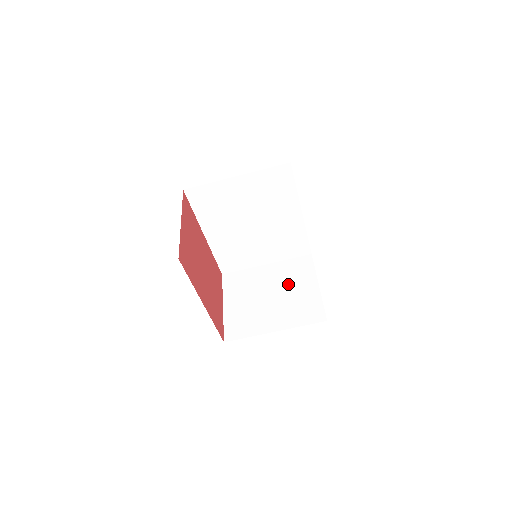
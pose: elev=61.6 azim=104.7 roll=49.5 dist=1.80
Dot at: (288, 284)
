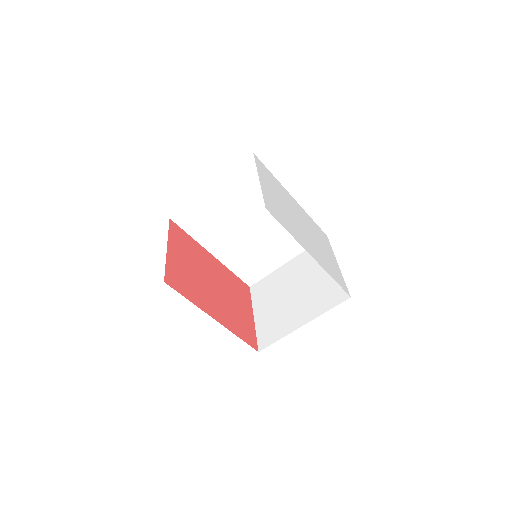
Dot at: (309, 274)
